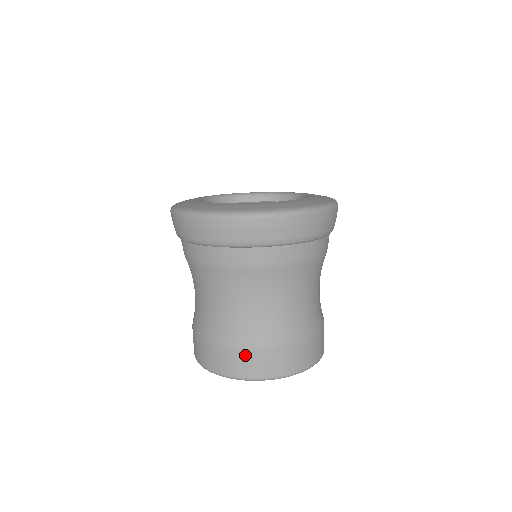
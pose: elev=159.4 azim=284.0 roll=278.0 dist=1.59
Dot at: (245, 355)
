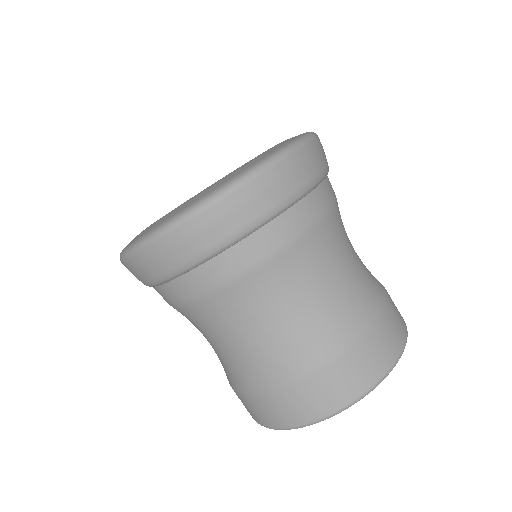
Dot at: (355, 357)
